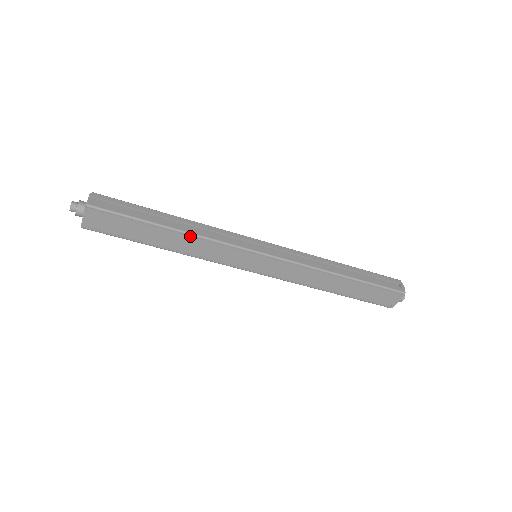
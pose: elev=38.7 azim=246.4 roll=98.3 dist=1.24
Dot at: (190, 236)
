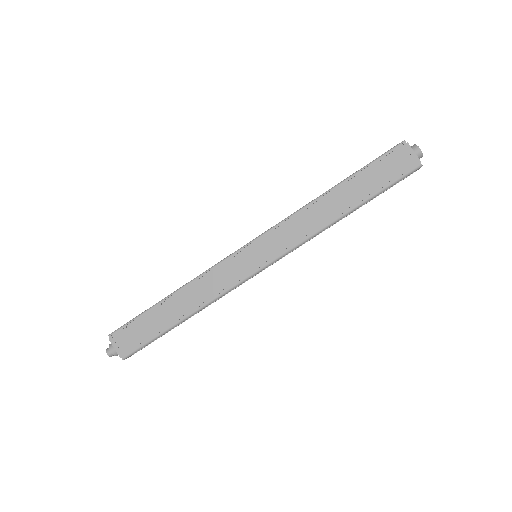
Dot at: (187, 287)
